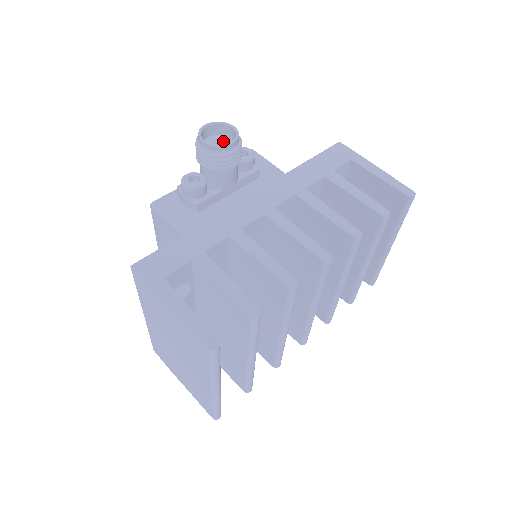
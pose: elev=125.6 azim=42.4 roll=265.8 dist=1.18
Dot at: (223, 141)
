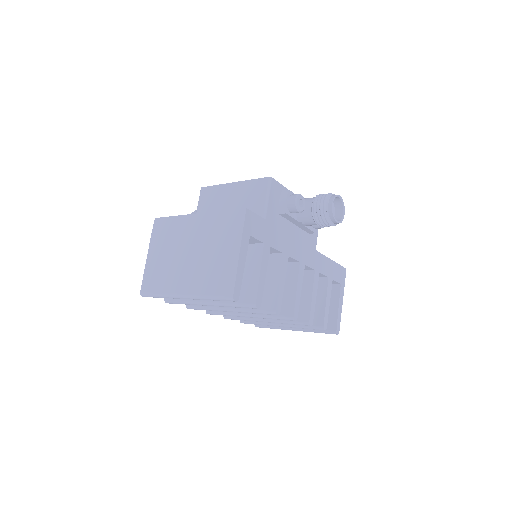
Dot at: occluded
